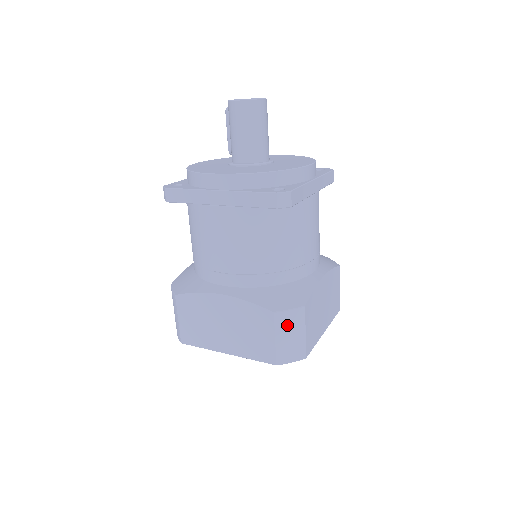
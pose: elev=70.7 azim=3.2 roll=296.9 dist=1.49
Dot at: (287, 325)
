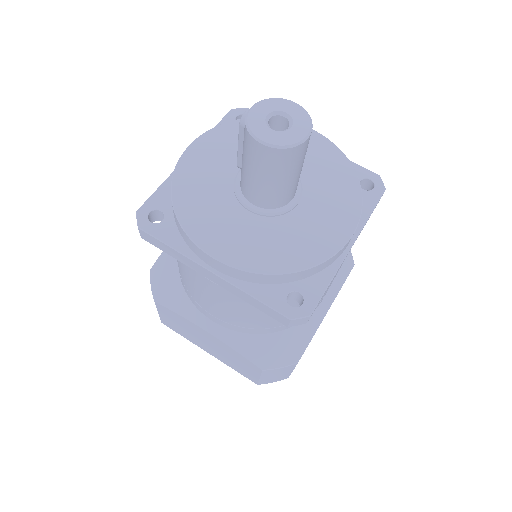
Dot at: (275, 373)
